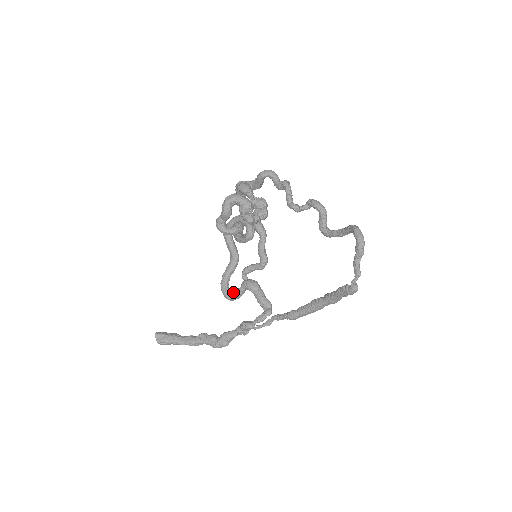
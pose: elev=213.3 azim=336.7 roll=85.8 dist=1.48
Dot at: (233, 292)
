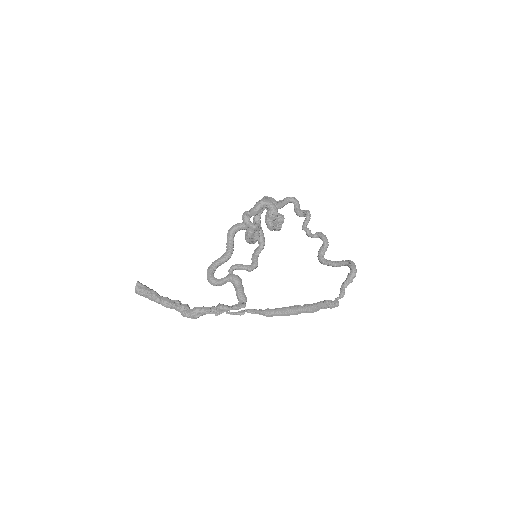
Dot at: (217, 279)
